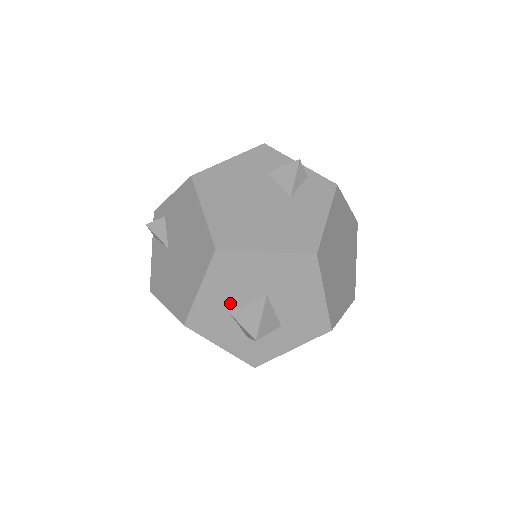
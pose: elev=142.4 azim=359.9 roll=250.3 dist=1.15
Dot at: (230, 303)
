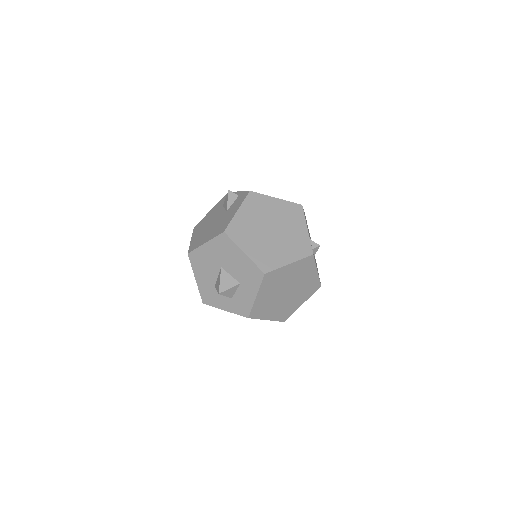
Dot at: (211, 280)
